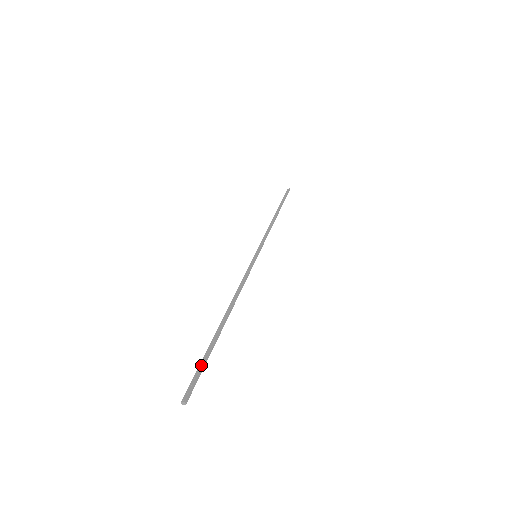
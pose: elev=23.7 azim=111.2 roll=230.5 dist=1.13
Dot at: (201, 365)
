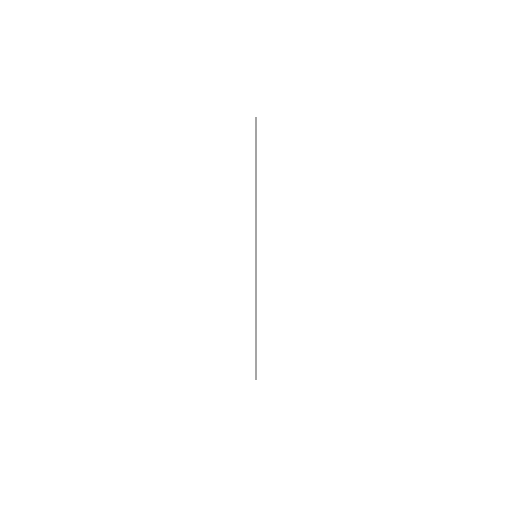
Dot at: (256, 359)
